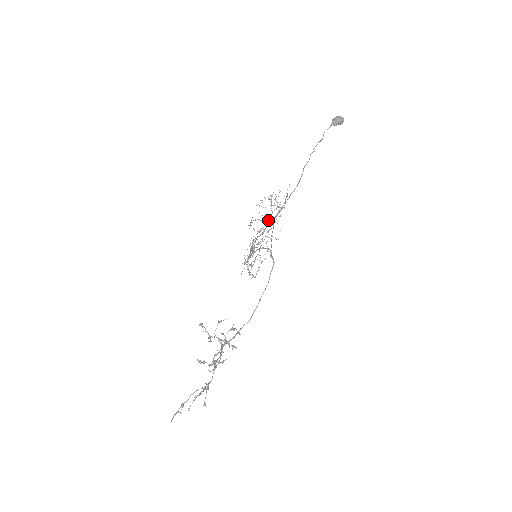
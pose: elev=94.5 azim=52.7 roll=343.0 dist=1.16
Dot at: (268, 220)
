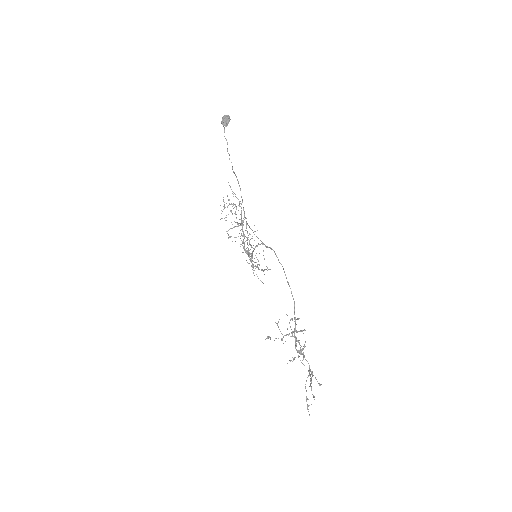
Dot at: occluded
